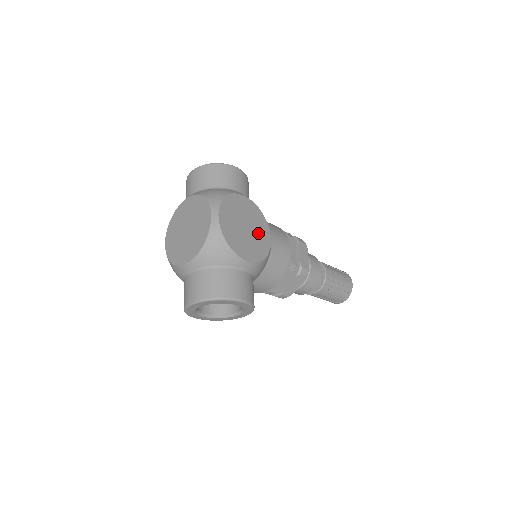
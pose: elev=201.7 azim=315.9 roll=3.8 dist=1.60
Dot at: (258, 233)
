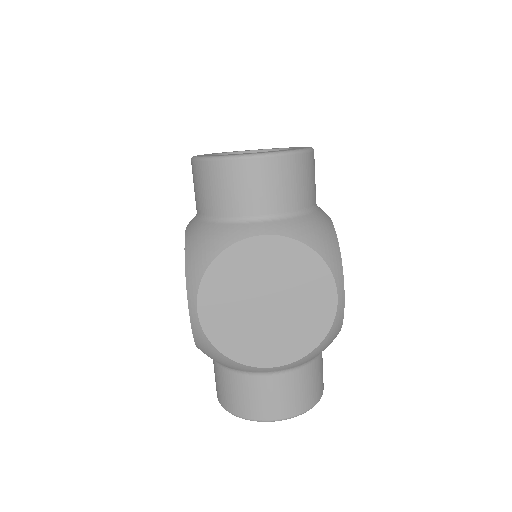
Dot at: occluded
